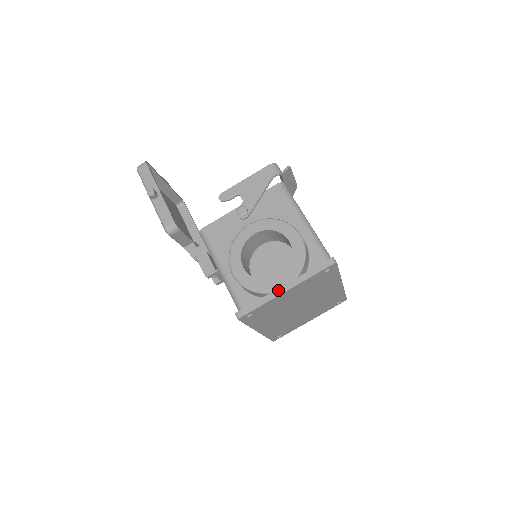
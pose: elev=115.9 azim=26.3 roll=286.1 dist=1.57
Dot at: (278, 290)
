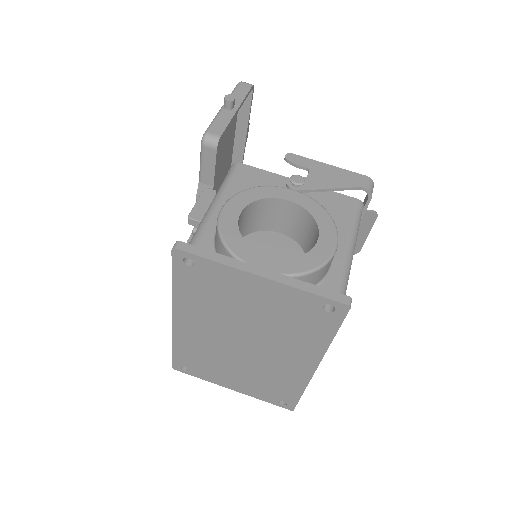
Dot at: (252, 266)
